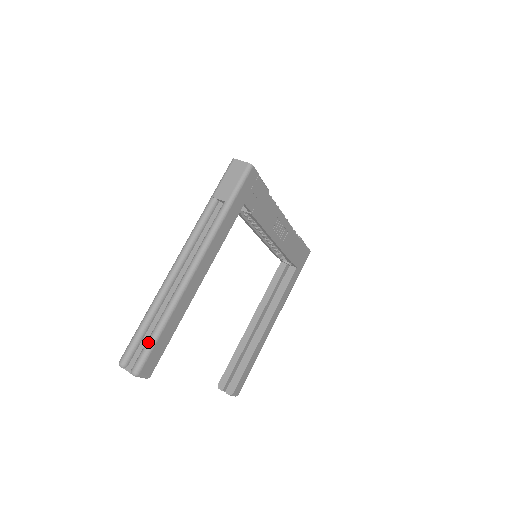
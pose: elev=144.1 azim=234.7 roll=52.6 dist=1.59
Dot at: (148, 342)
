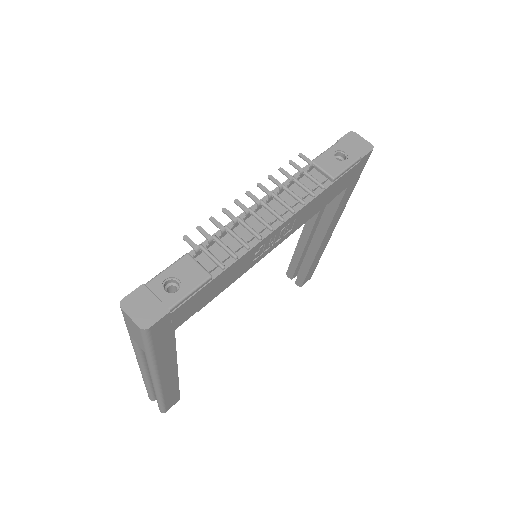
Dot at: (158, 405)
